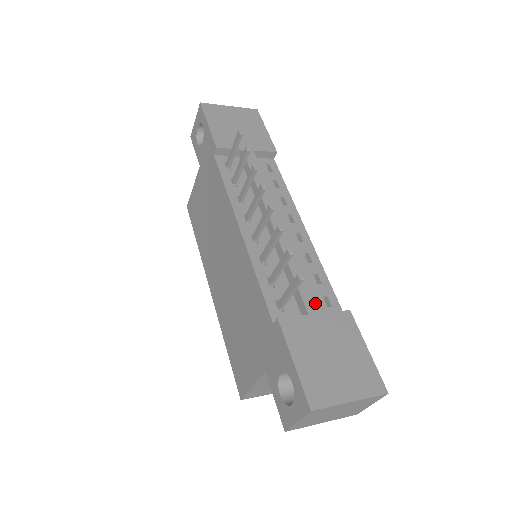
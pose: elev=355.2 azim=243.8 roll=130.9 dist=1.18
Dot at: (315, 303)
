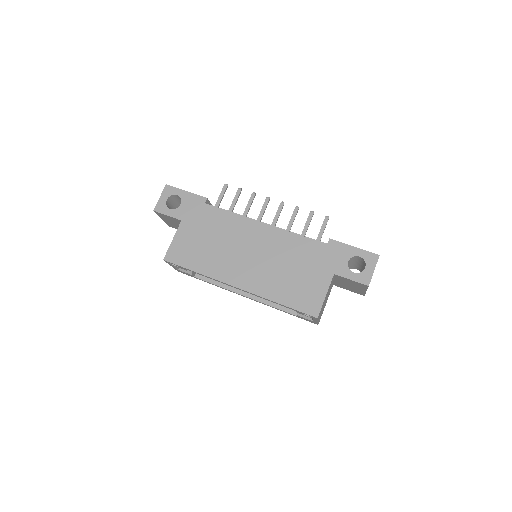
Dot at: occluded
